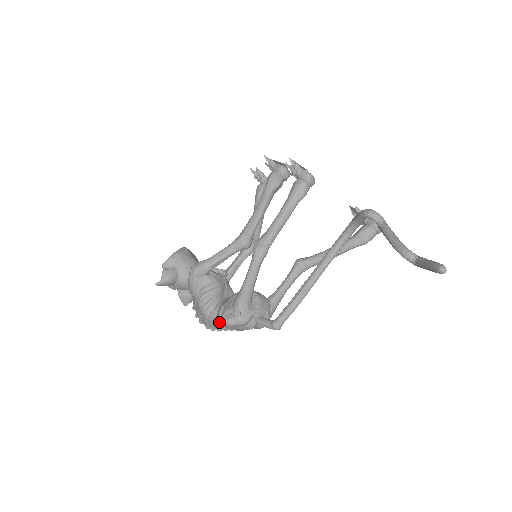
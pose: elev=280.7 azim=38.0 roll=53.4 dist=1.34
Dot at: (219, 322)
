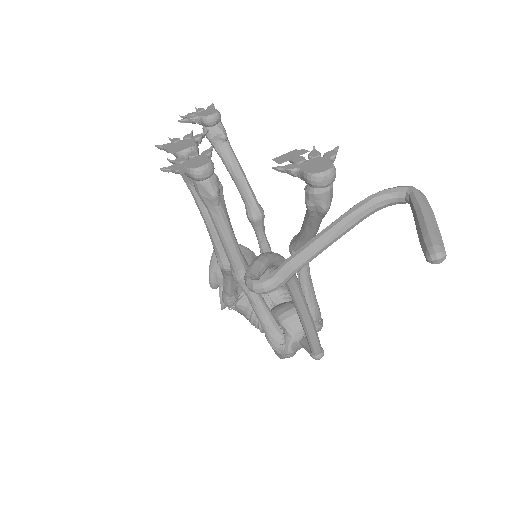
Dot at: occluded
